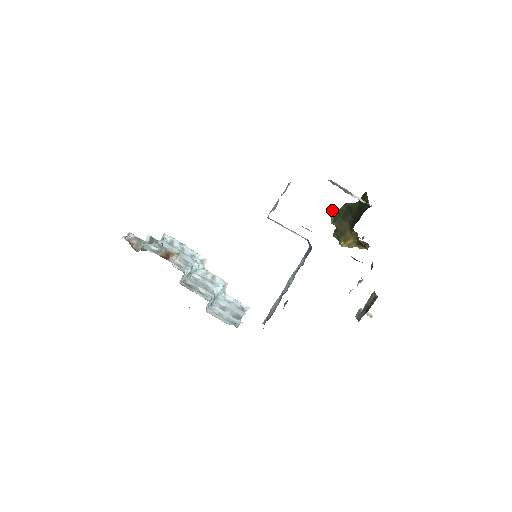
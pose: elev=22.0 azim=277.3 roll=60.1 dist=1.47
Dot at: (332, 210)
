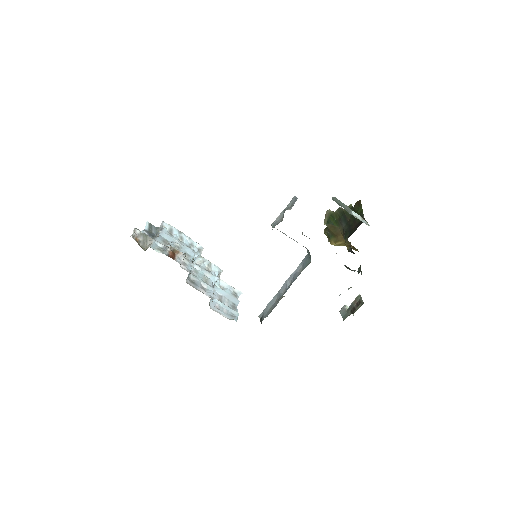
Dot at: (326, 212)
